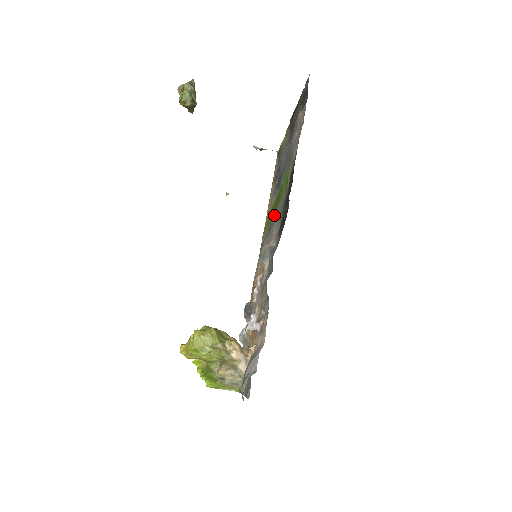
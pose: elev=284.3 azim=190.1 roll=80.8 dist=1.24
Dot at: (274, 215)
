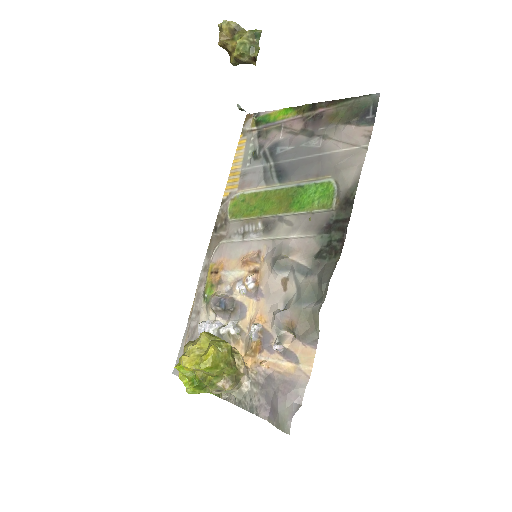
Dot at: (281, 215)
